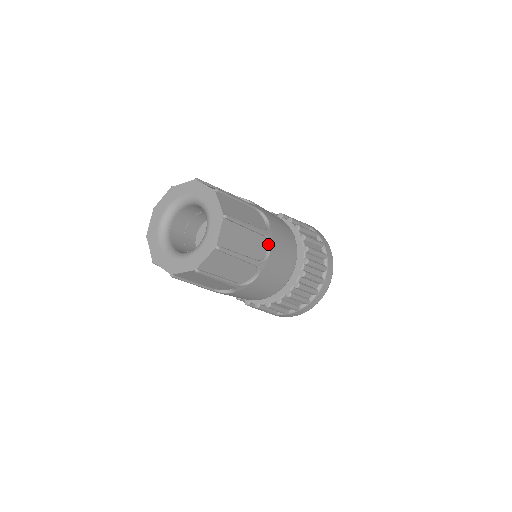
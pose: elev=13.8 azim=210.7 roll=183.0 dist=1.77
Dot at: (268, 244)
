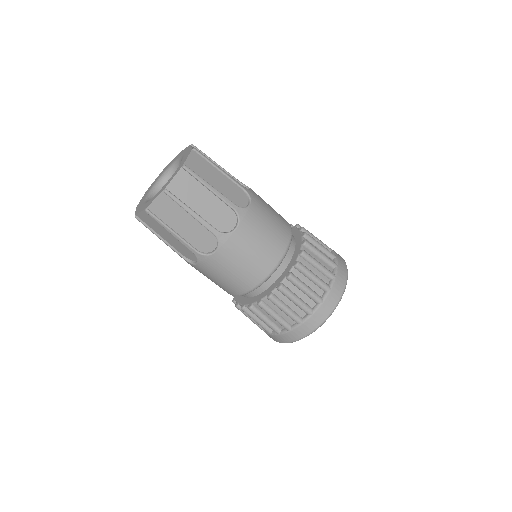
Dot at: (248, 199)
